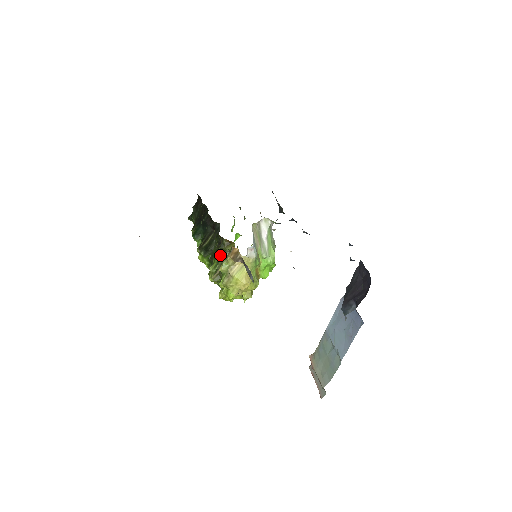
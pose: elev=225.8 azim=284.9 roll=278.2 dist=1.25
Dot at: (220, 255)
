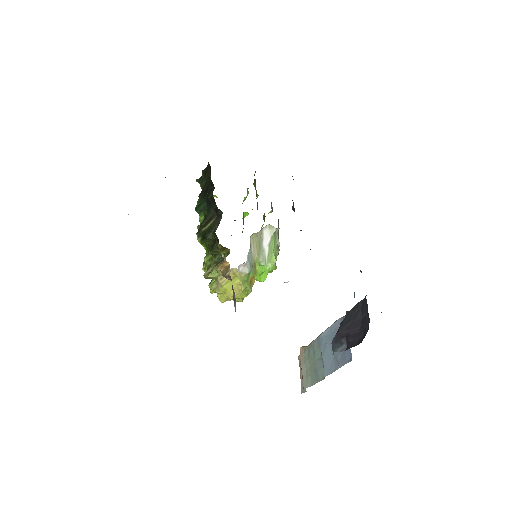
Dot at: occluded
